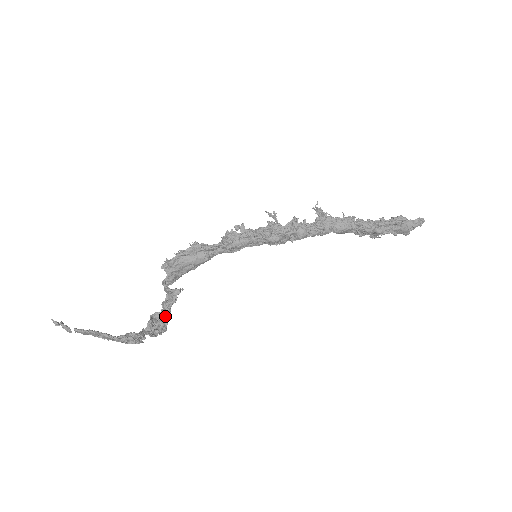
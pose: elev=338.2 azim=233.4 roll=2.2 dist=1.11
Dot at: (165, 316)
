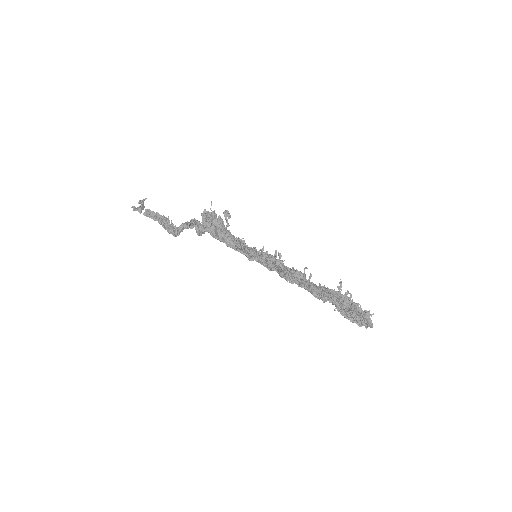
Dot at: occluded
